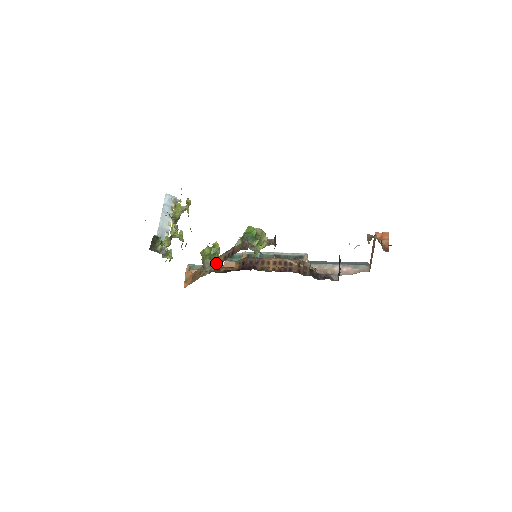
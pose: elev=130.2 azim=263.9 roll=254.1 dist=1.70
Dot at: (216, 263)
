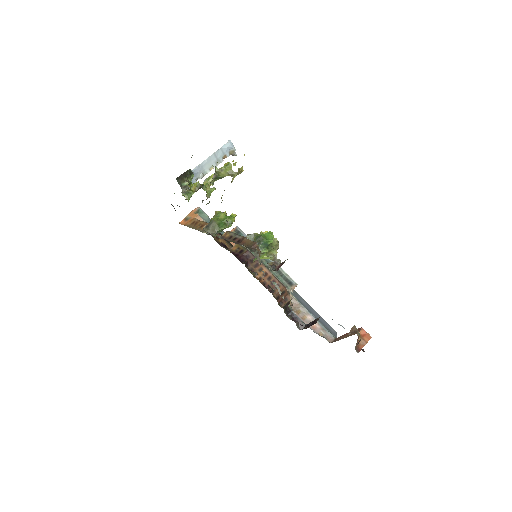
Dot at: occluded
